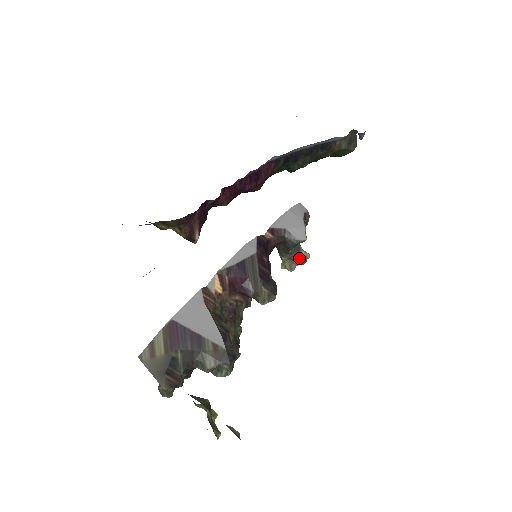
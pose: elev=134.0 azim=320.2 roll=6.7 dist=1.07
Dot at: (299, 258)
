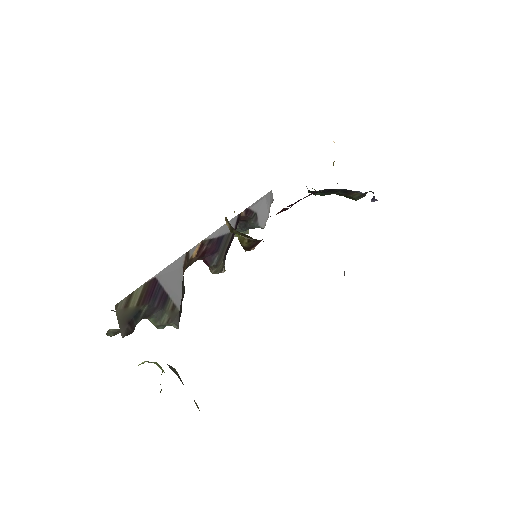
Dot at: (242, 232)
